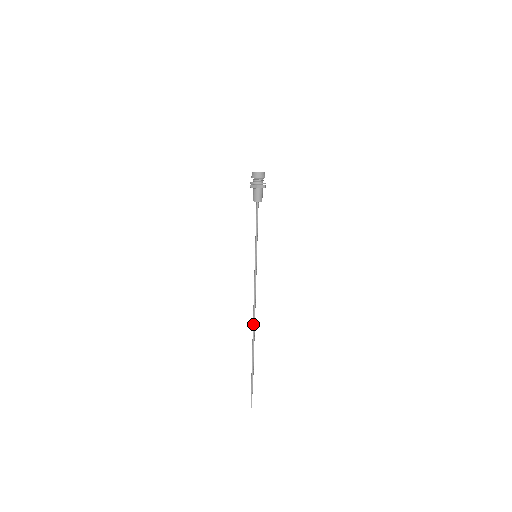
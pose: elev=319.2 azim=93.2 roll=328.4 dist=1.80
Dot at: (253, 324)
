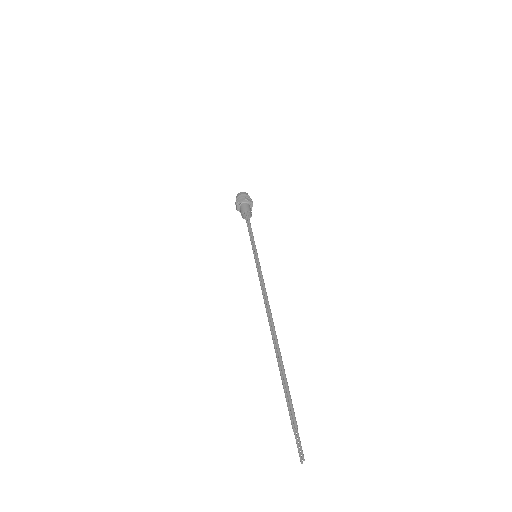
Dot at: (271, 322)
